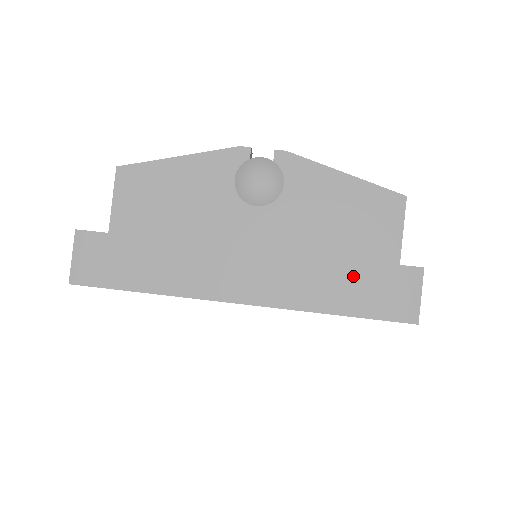
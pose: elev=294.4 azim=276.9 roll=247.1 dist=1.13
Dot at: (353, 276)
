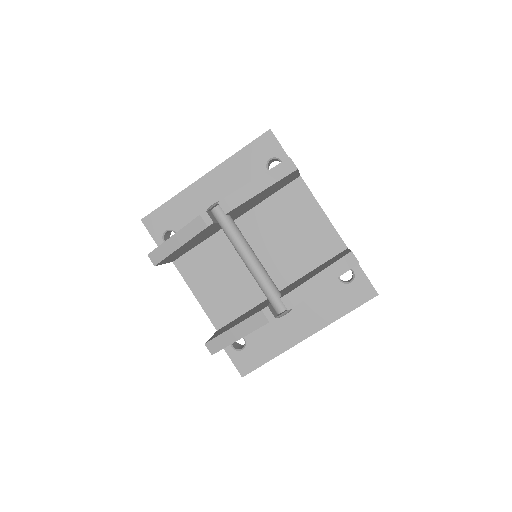
Dot at: occluded
